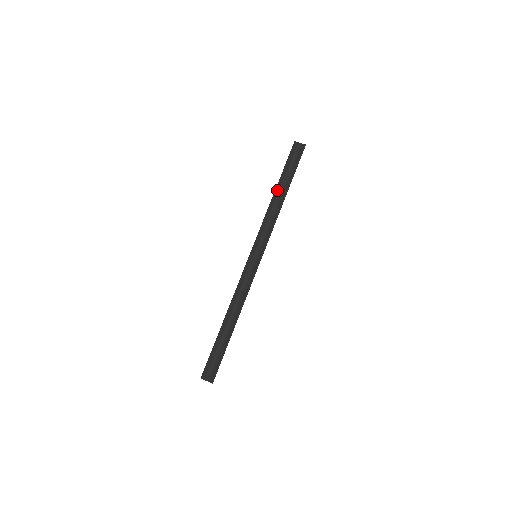
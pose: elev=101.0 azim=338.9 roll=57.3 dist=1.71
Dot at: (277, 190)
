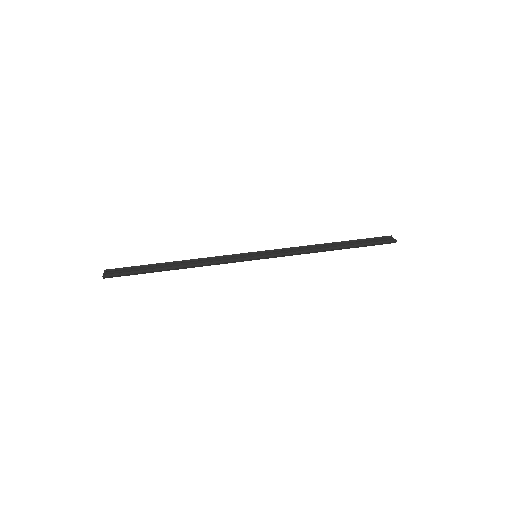
Dot at: (333, 244)
